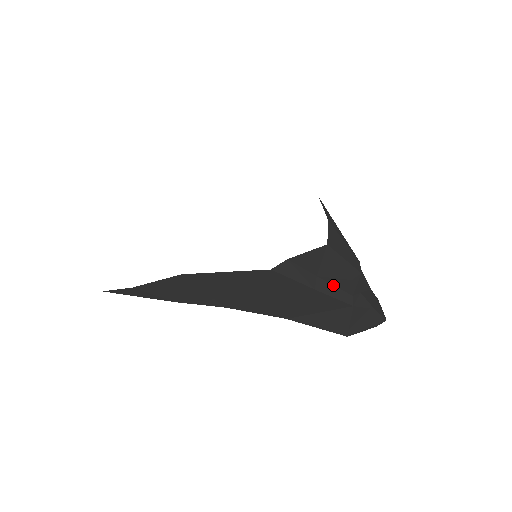
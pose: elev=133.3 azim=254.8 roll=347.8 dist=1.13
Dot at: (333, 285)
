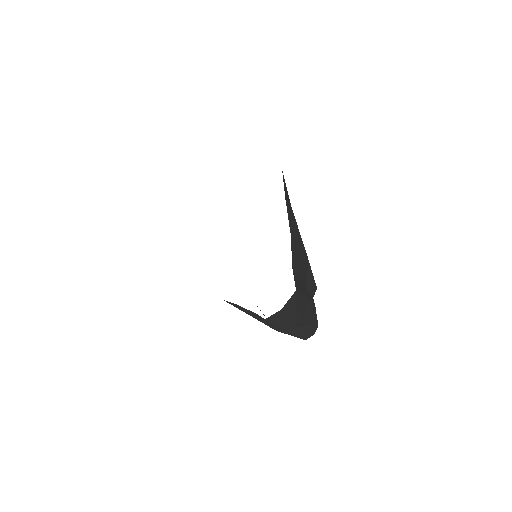
Dot at: occluded
